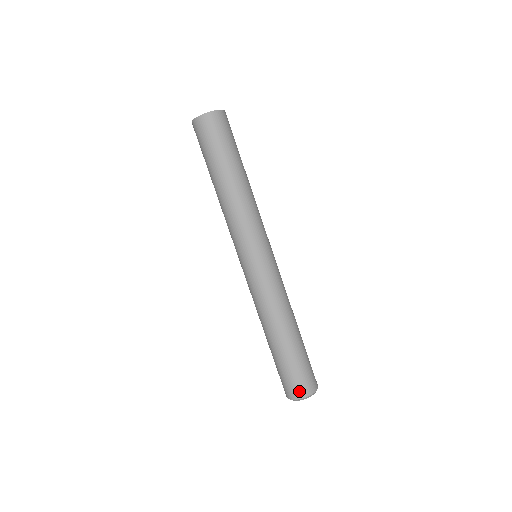
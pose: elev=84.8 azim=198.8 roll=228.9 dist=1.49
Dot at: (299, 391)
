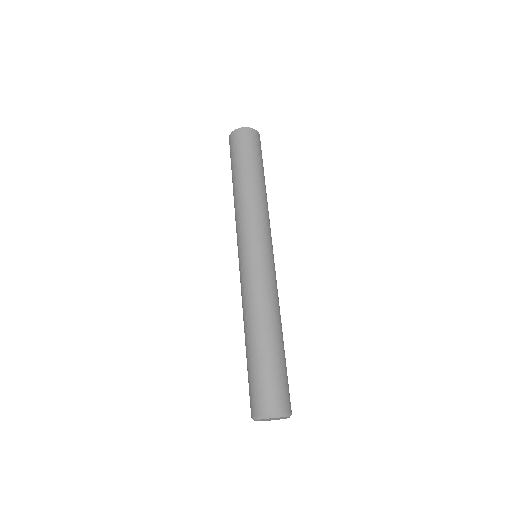
Dot at: (276, 403)
